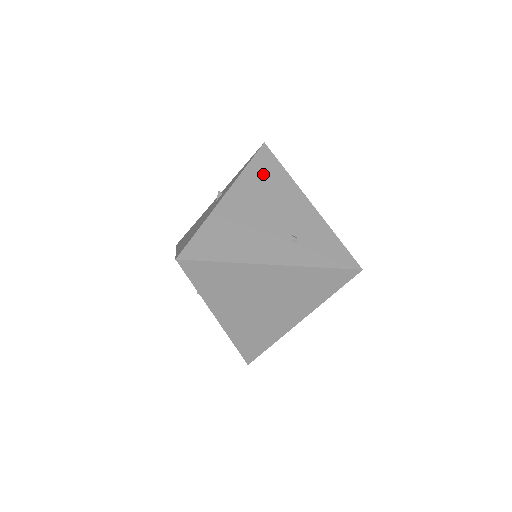
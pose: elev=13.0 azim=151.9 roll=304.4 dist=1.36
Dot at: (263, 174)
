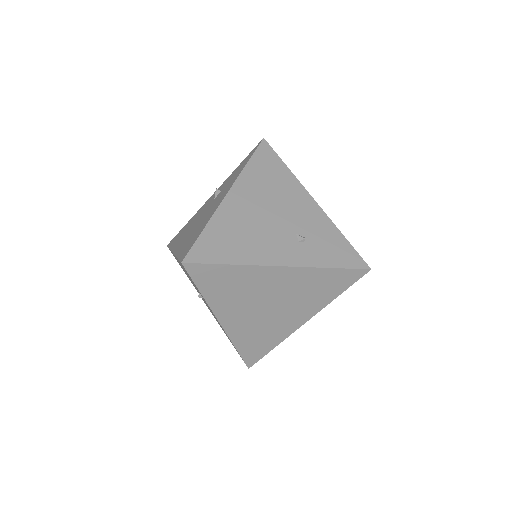
Dot at: (265, 171)
